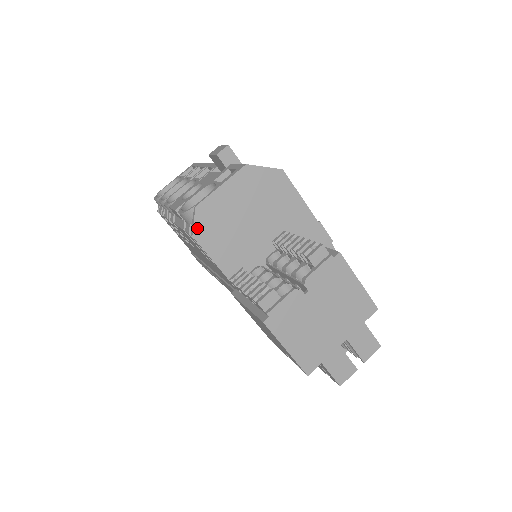
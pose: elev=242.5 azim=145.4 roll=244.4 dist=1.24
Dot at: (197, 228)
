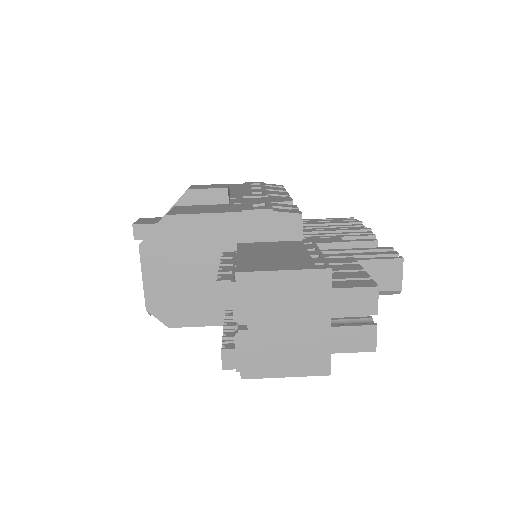
Dot at: (164, 320)
